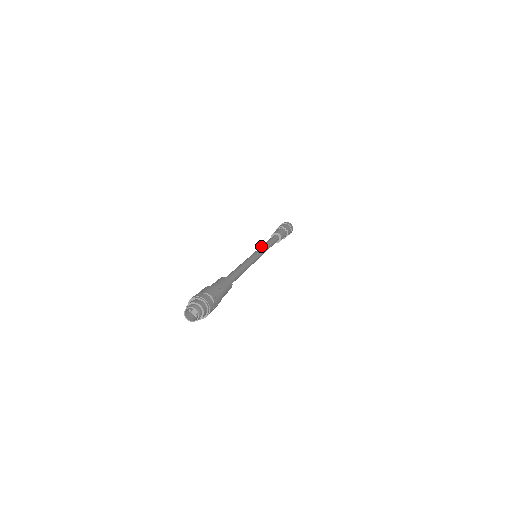
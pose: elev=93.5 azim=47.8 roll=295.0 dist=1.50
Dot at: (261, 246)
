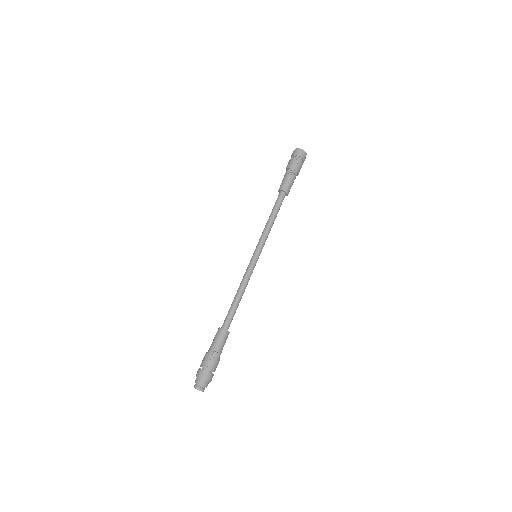
Dot at: (262, 234)
